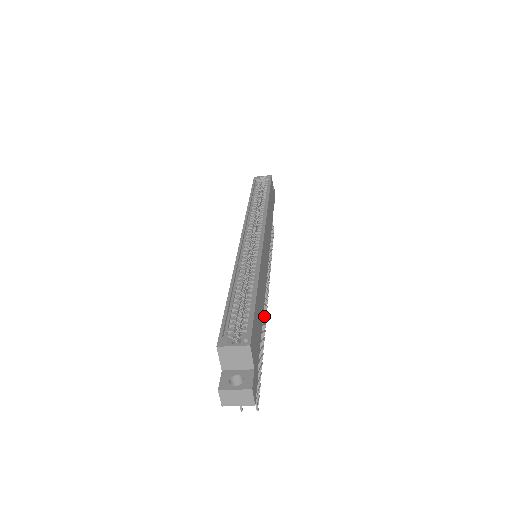
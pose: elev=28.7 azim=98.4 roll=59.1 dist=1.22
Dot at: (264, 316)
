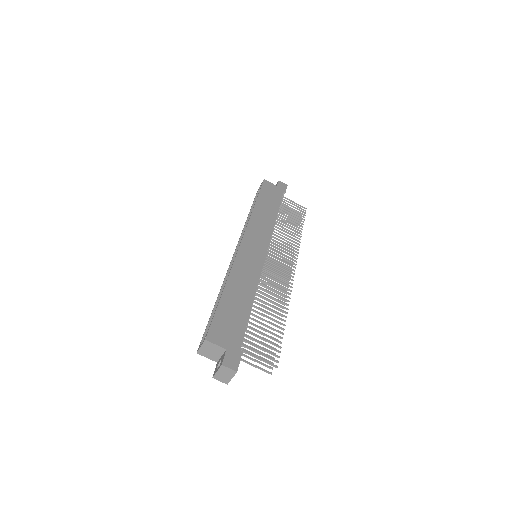
Dot at: (284, 292)
